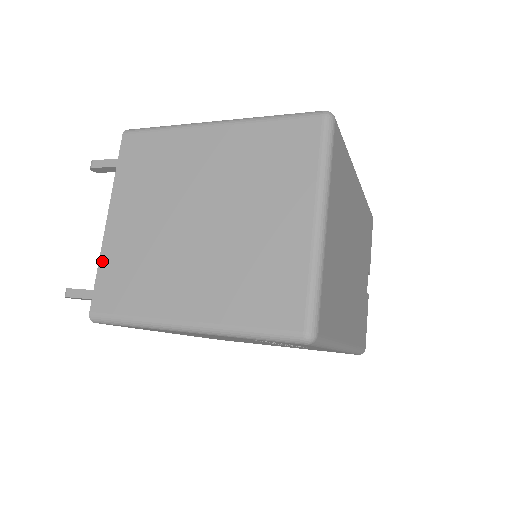
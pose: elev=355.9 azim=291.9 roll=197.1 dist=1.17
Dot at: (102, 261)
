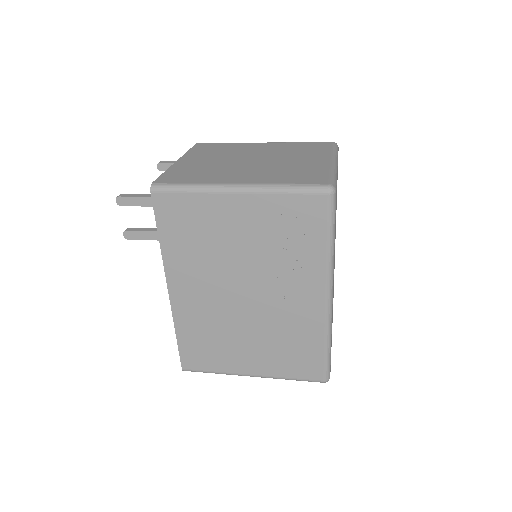
Dot at: (169, 170)
